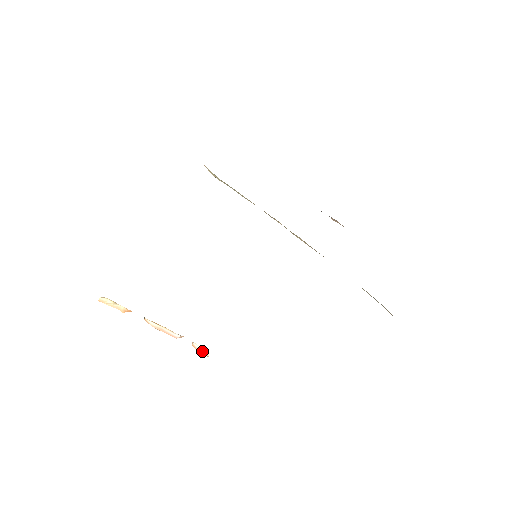
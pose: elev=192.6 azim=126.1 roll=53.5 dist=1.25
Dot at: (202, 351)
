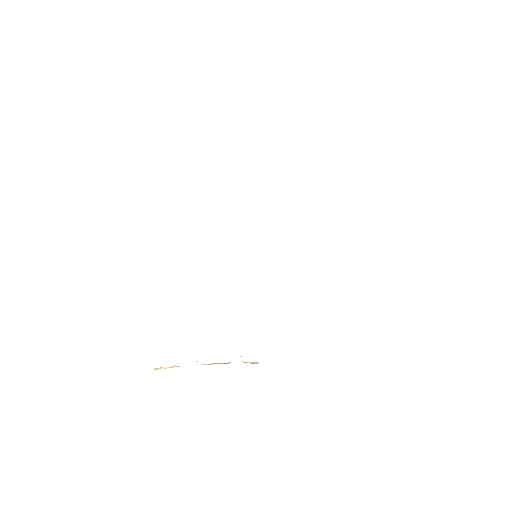
Dot at: (252, 363)
